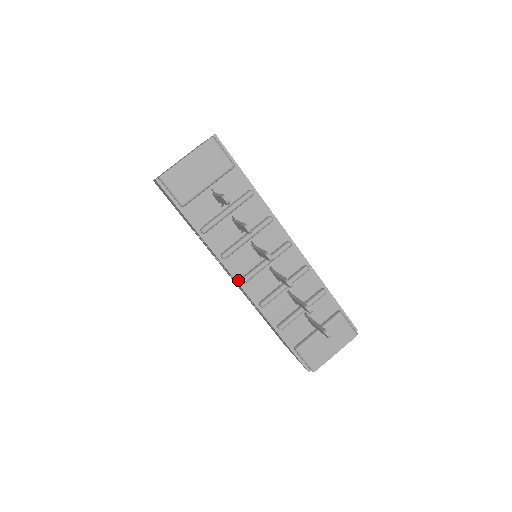
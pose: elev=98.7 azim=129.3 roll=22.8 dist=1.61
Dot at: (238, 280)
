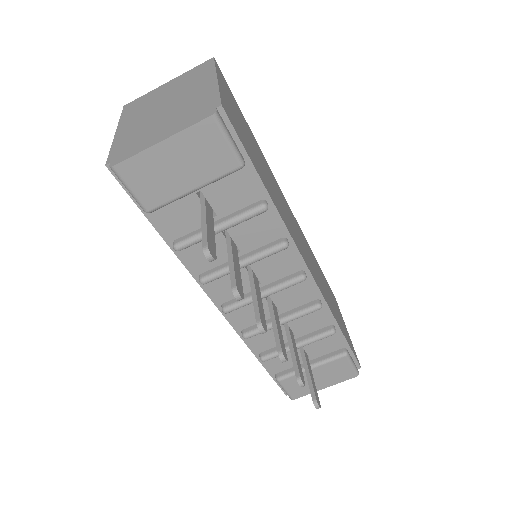
Dot at: (219, 305)
